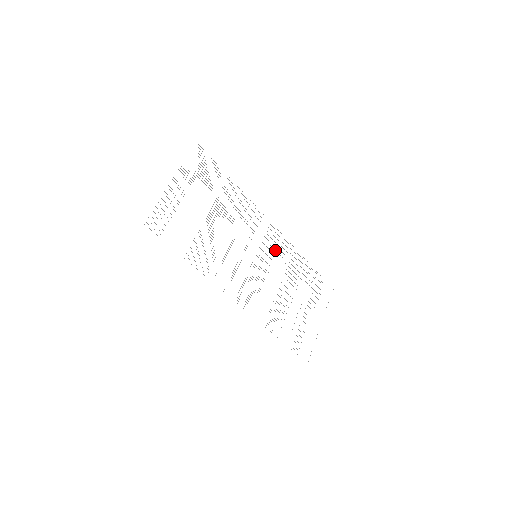
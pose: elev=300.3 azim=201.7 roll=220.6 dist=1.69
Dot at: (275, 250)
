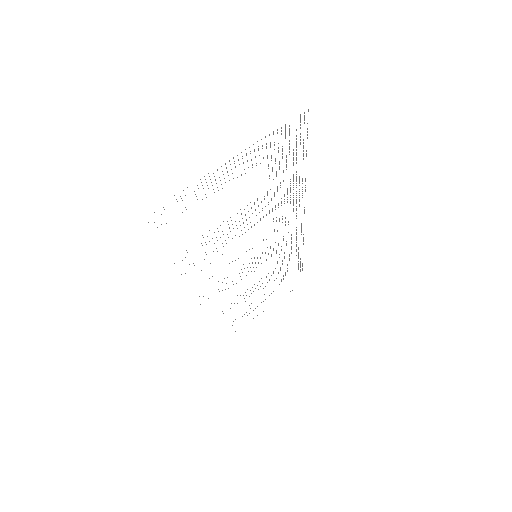
Dot at: occluded
